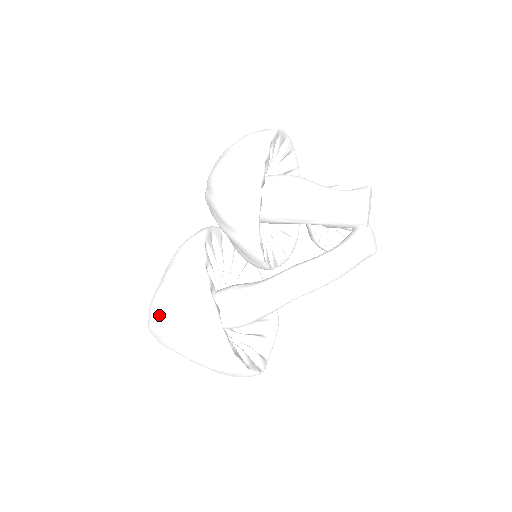
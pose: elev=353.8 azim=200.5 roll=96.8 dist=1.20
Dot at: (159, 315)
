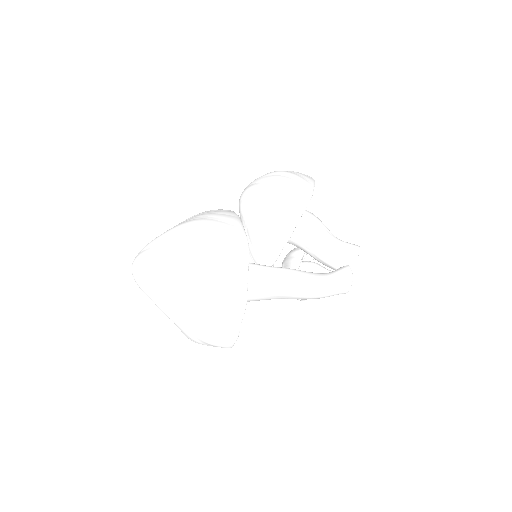
Dot at: (179, 239)
